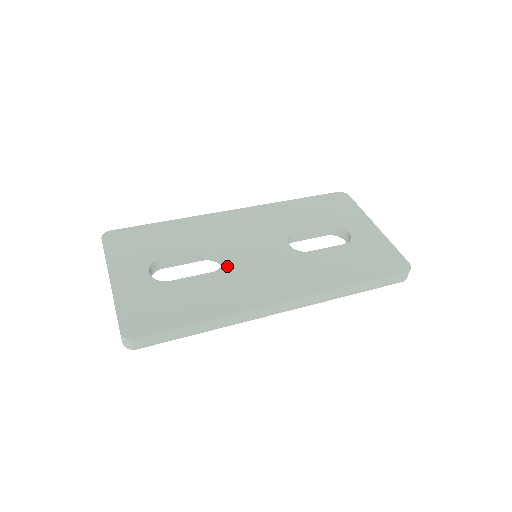
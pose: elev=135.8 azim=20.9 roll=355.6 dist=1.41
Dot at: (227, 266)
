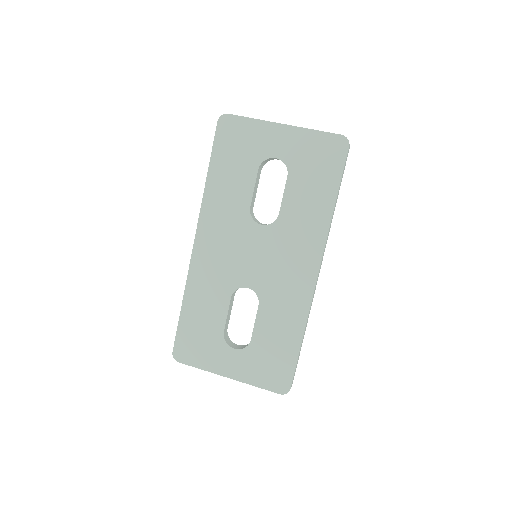
Dot at: (259, 291)
